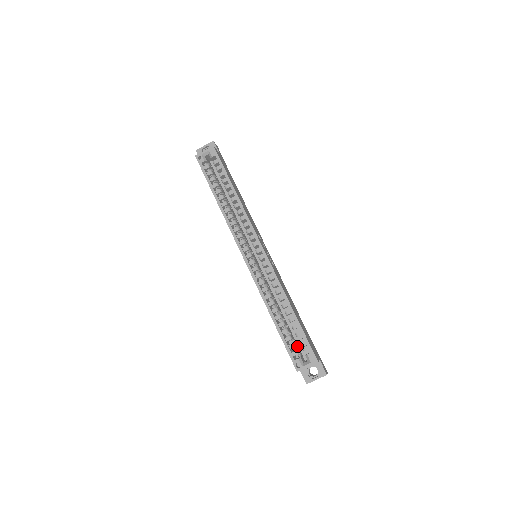
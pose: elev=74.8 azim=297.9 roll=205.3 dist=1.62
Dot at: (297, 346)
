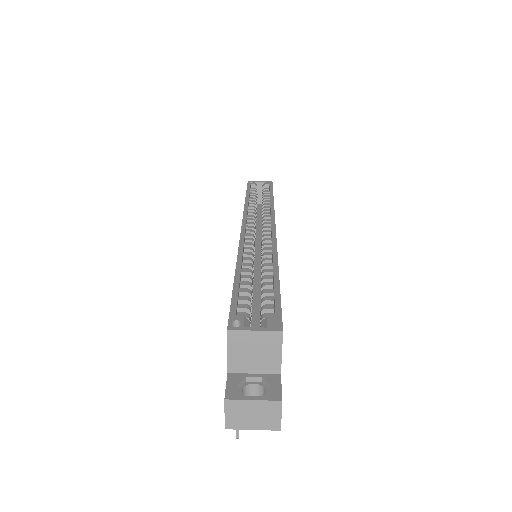
Dot at: occluded
